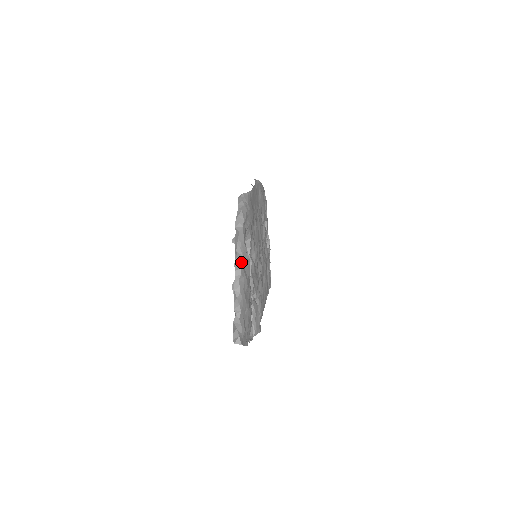
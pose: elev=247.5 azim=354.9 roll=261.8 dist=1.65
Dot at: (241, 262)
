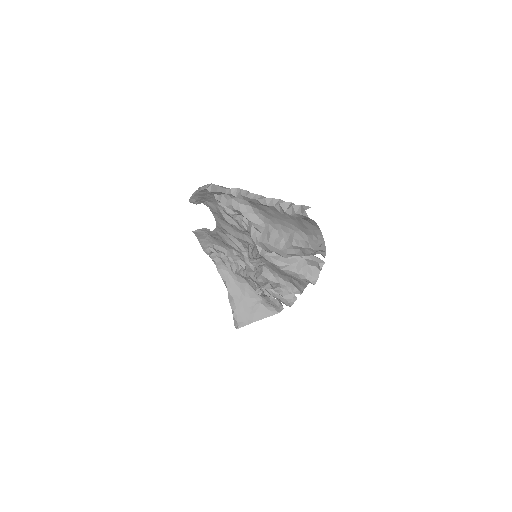
Dot at: (237, 189)
